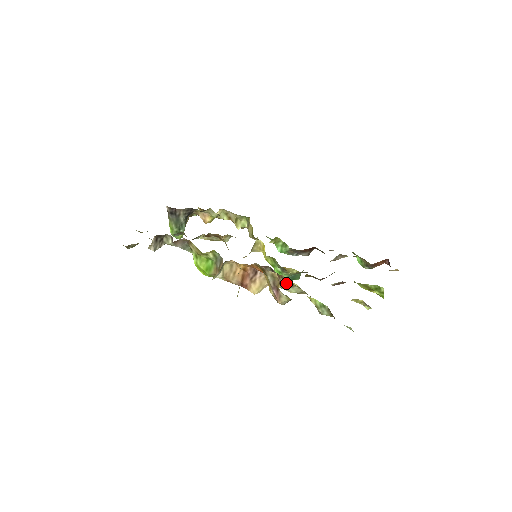
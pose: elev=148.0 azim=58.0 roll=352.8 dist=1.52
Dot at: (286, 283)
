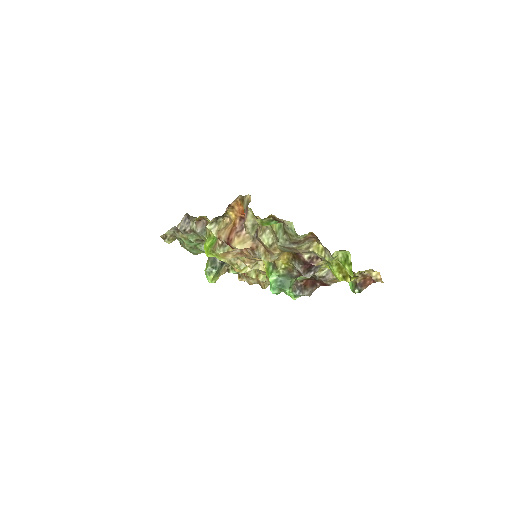
Dot at: (261, 228)
